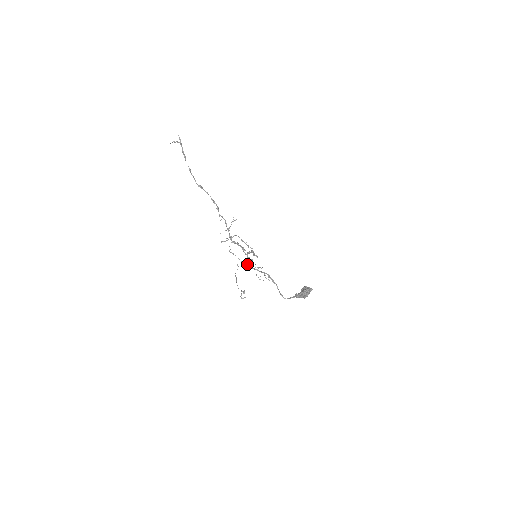
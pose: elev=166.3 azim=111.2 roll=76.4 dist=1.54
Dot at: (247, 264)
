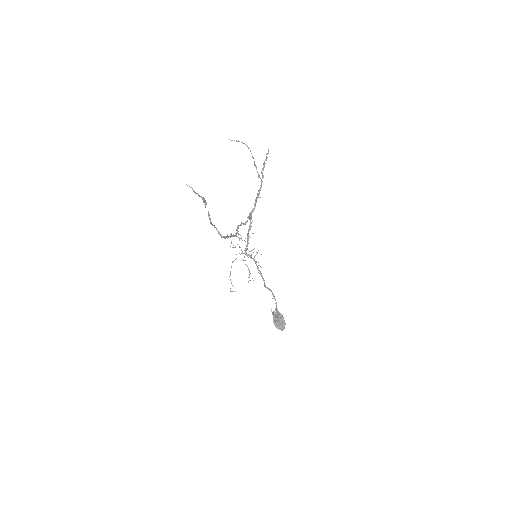
Dot at: occluded
